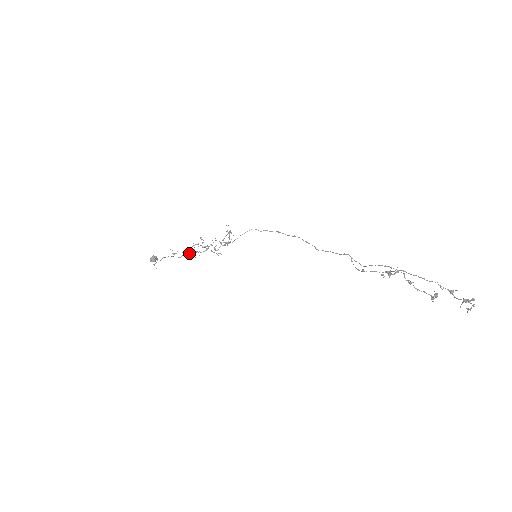
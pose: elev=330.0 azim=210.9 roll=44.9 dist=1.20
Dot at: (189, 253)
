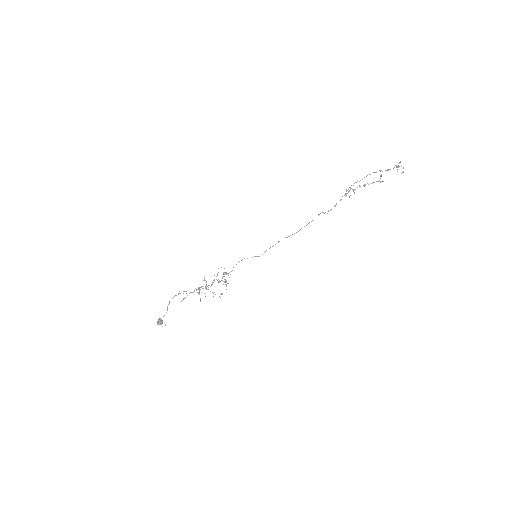
Dot at: (197, 289)
